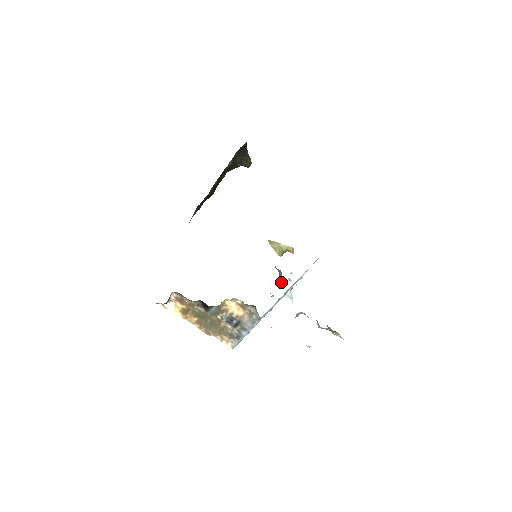
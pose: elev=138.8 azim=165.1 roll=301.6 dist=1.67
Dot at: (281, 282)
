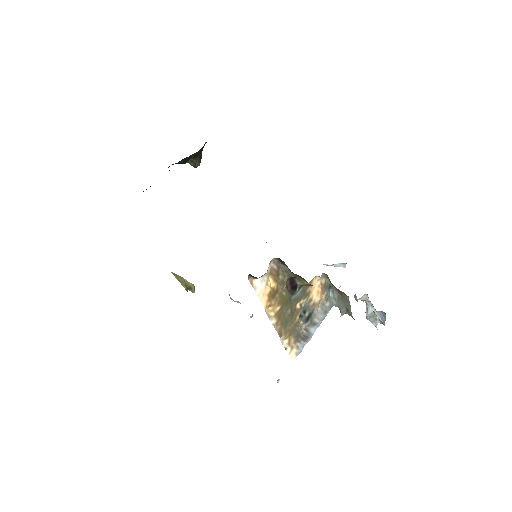
Dot at: occluded
